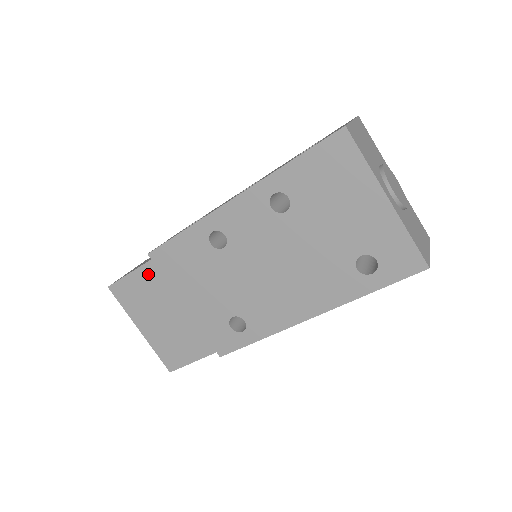
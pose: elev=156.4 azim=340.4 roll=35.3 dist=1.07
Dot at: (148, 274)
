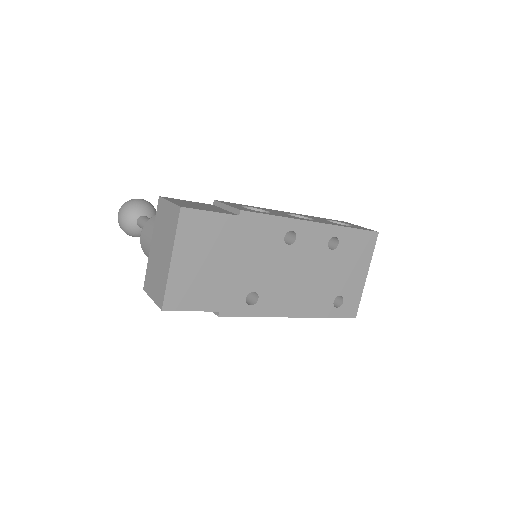
Dot at: (226, 223)
